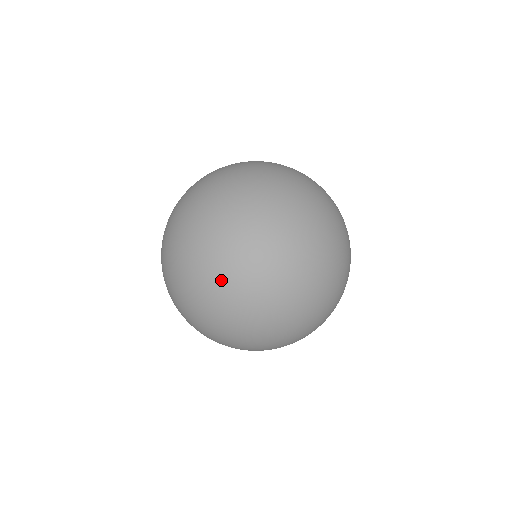
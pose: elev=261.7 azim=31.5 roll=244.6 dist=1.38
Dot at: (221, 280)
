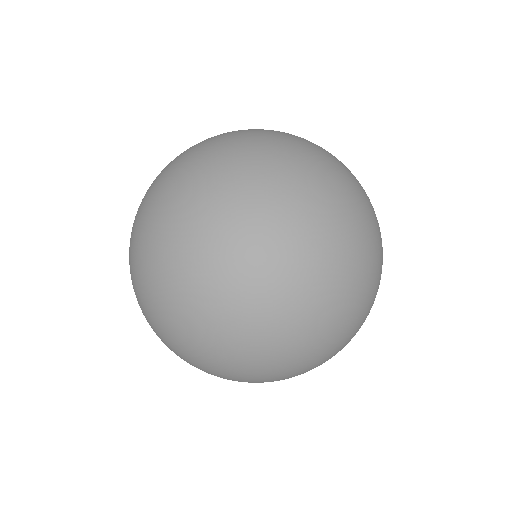
Dot at: (225, 293)
